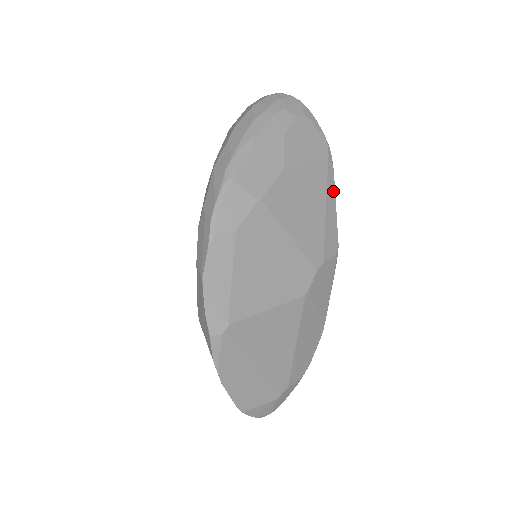
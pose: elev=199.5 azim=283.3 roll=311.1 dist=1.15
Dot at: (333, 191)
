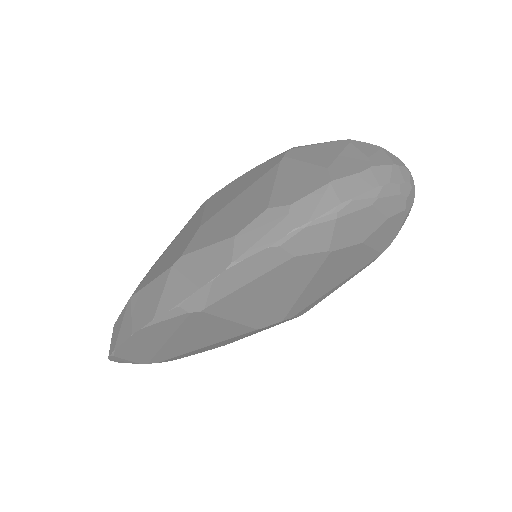
Dot at: (351, 277)
